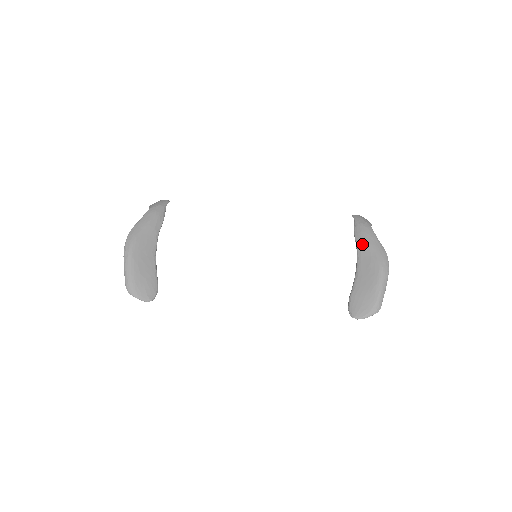
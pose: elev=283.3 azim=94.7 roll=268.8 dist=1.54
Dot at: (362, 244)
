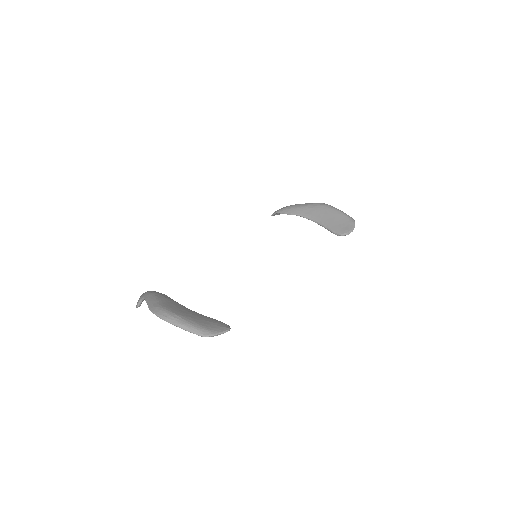
Dot at: (299, 210)
